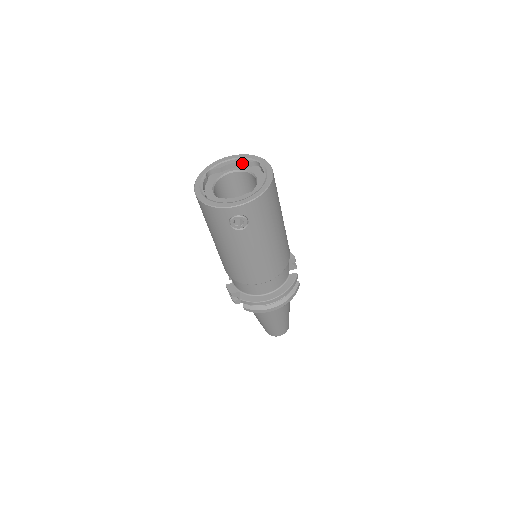
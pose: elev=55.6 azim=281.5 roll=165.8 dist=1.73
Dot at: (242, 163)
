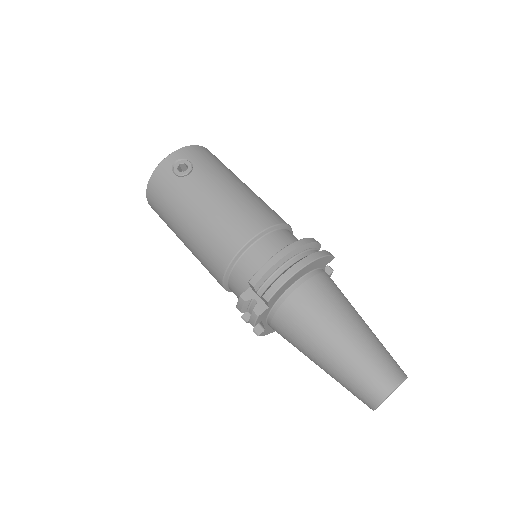
Dot at: occluded
